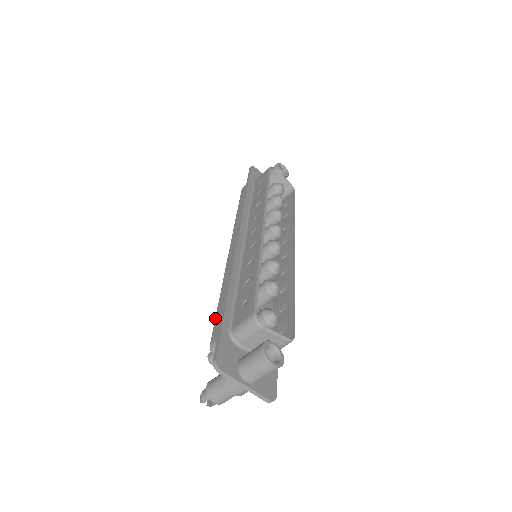
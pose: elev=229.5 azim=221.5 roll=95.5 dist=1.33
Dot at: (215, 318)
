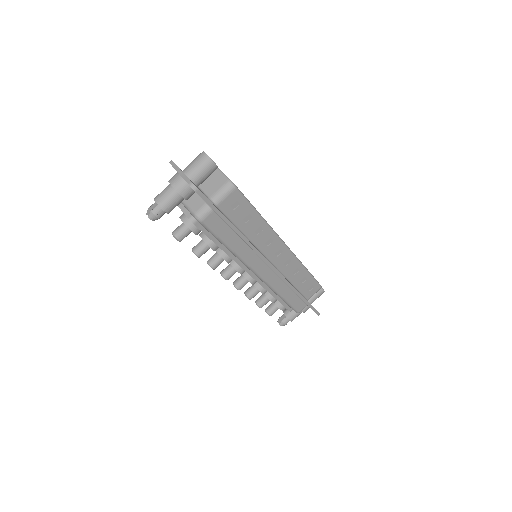
Dot at: occluded
